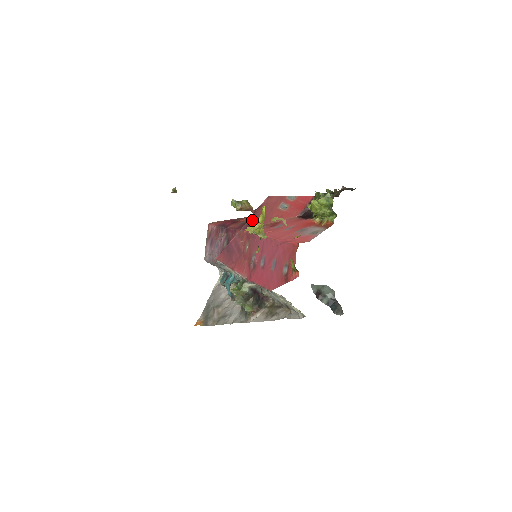
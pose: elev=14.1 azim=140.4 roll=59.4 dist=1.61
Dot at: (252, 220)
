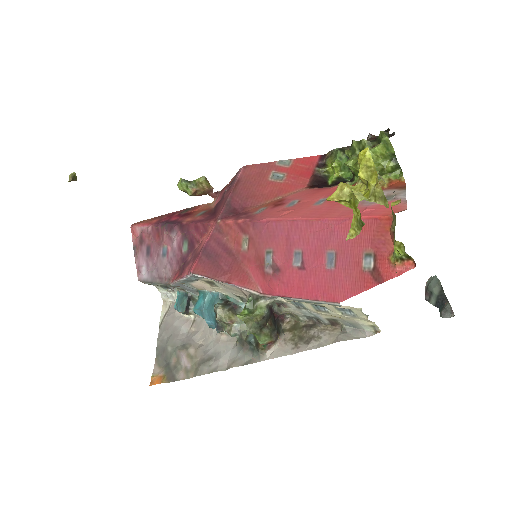
Dot at: (231, 203)
